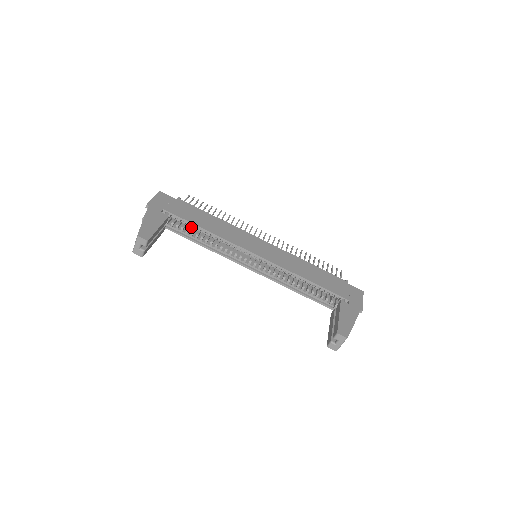
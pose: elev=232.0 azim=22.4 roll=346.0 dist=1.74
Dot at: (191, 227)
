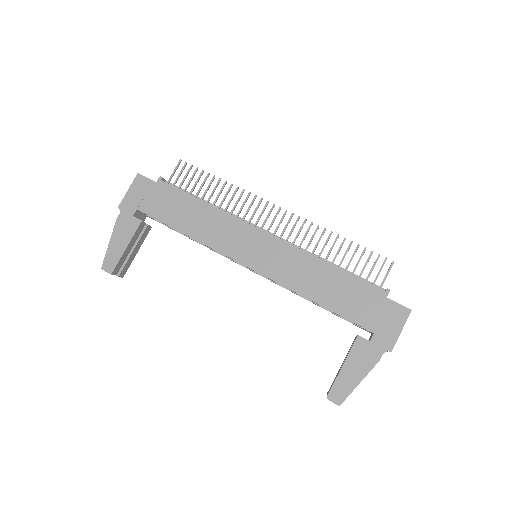
Dot at: occluded
